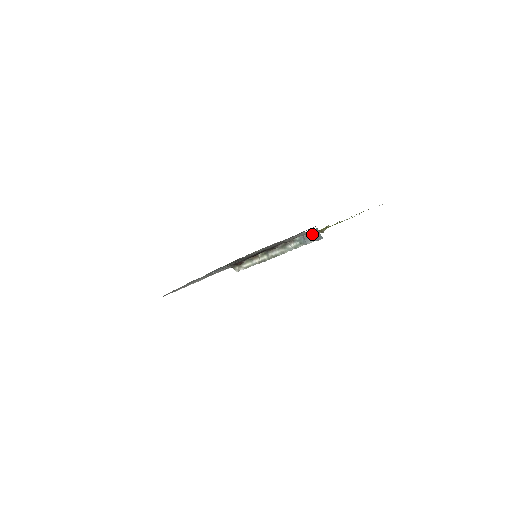
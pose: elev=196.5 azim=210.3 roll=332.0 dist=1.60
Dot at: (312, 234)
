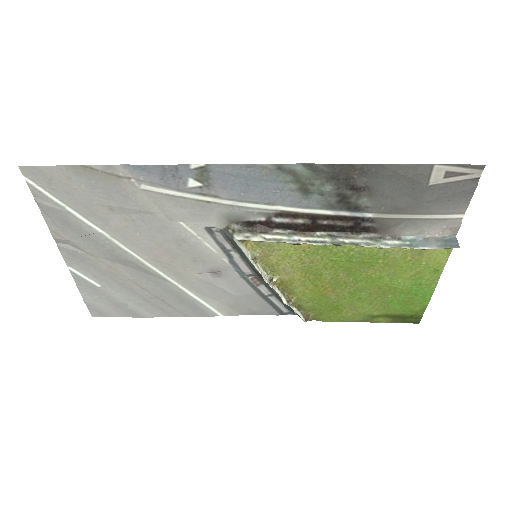
Dot at: (441, 240)
